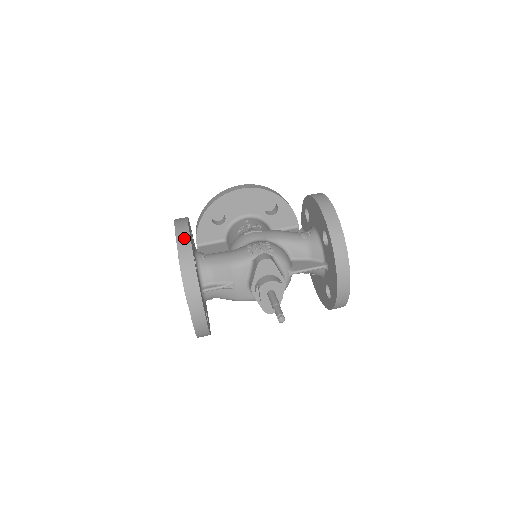
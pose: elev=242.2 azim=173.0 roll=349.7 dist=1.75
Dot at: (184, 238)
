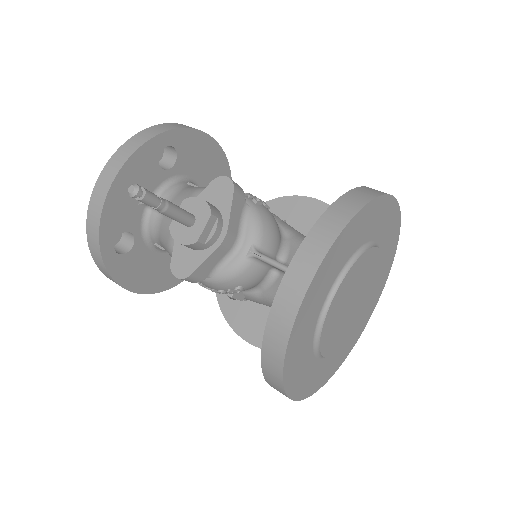
Dot at: (184, 125)
